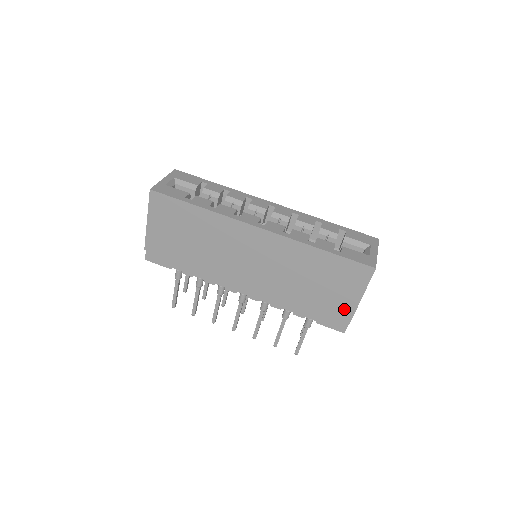
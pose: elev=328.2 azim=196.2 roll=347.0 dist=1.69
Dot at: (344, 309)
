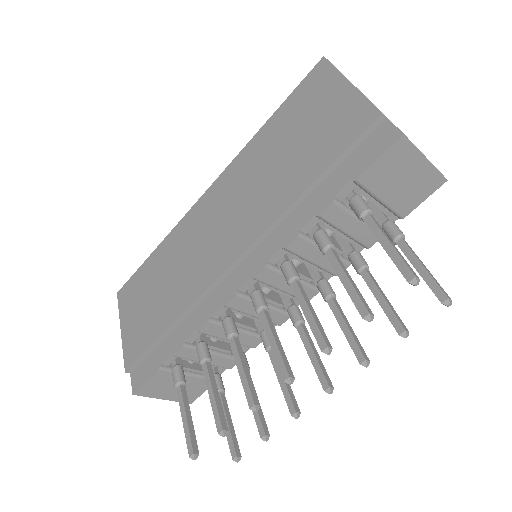
Dot at: (351, 115)
